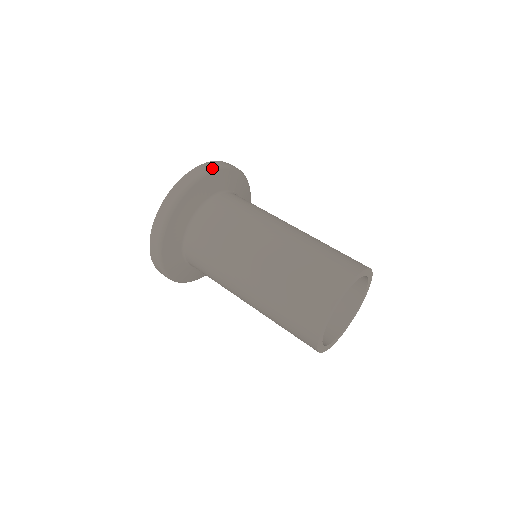
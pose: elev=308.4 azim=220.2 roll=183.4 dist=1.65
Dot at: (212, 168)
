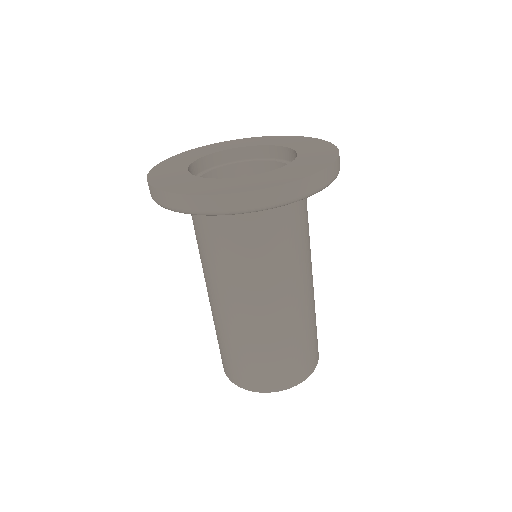
Dot at: (290, 201)
